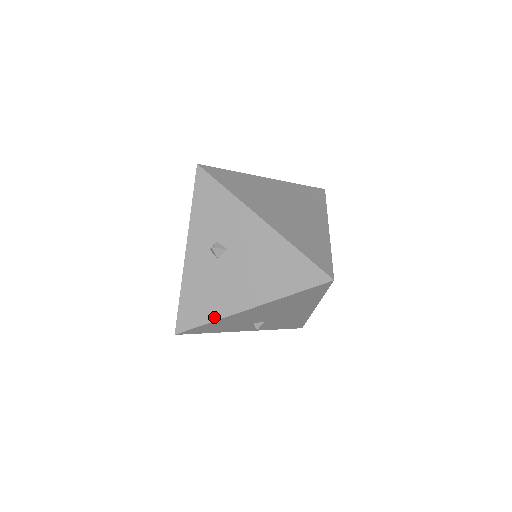
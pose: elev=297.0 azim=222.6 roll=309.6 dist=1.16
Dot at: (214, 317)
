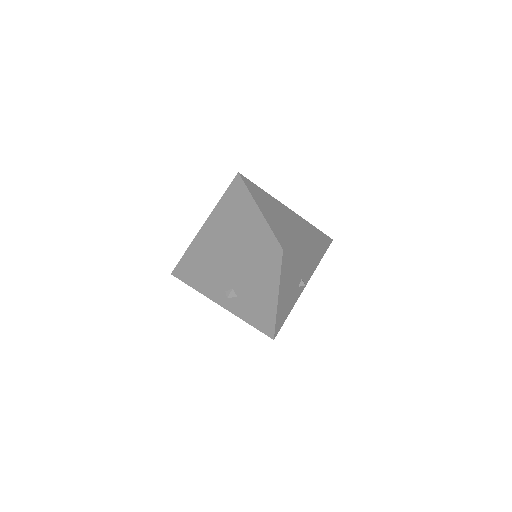
Dot at: (273, 317)
